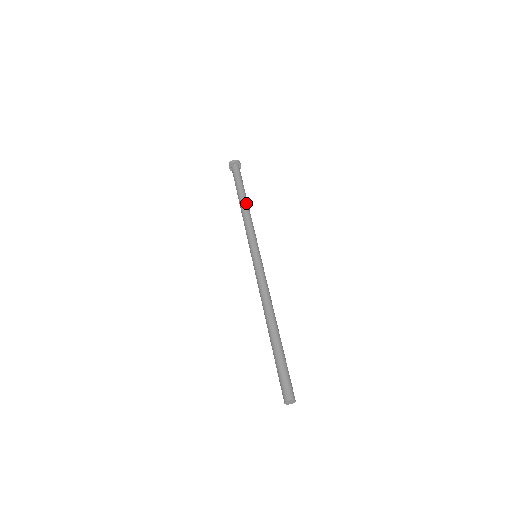
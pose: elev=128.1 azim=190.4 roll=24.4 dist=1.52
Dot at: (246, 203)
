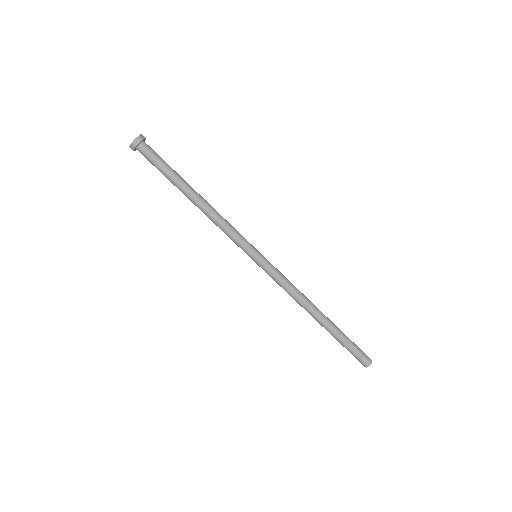
Dot at: (195, 203)
